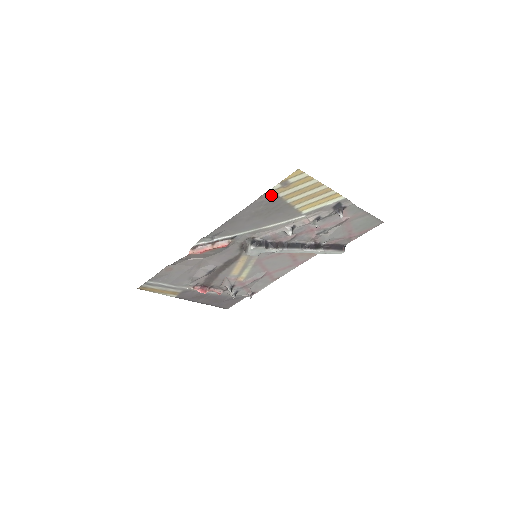
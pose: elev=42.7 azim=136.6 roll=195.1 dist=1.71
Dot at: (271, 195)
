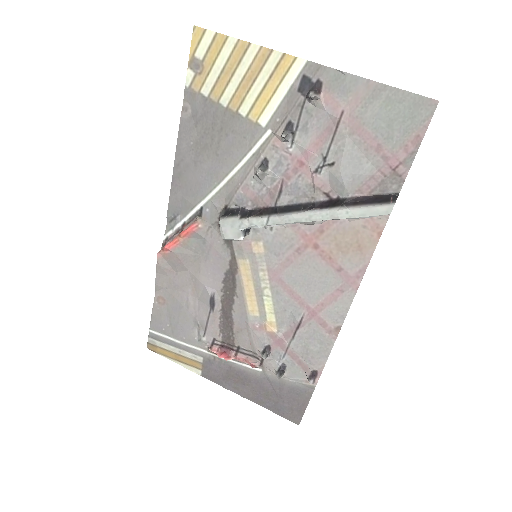
Dot at: (194, 99)
